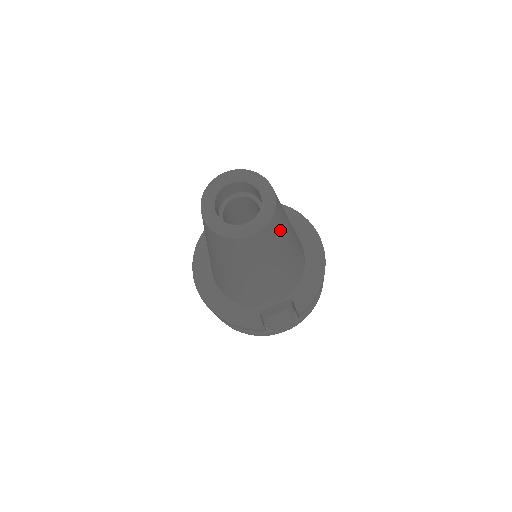
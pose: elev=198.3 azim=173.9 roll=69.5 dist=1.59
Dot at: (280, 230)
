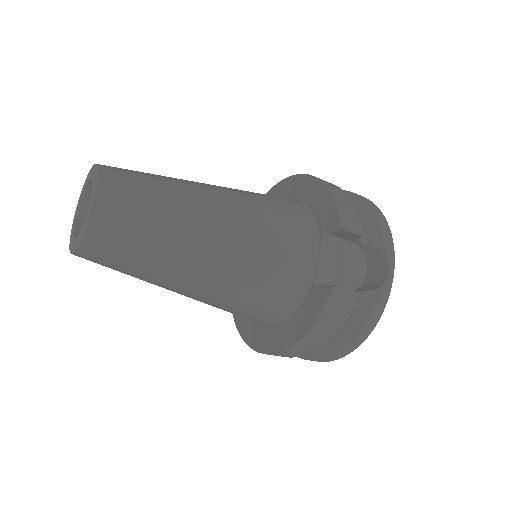
Dot at: (146, 179)
